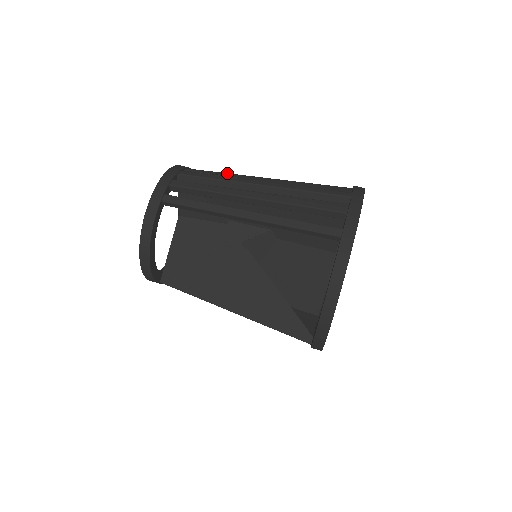
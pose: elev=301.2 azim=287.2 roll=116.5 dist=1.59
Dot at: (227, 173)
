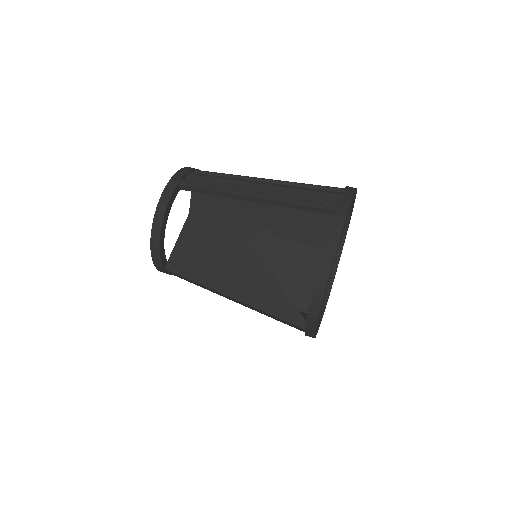
Dot at: occluded
